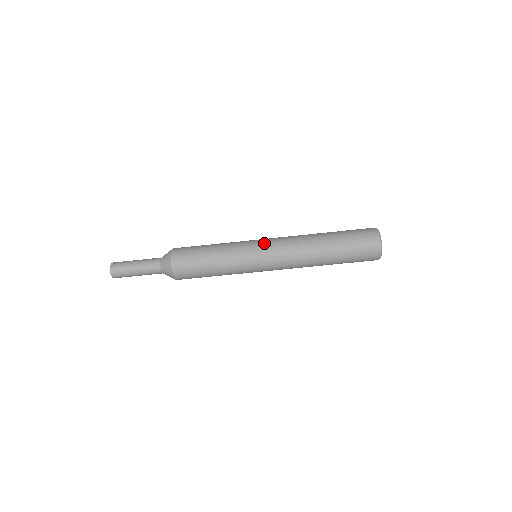
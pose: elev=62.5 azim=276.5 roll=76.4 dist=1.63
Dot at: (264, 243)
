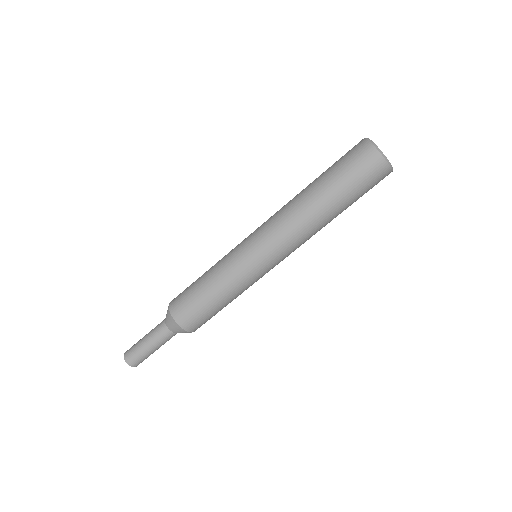
Dot at: occluded
